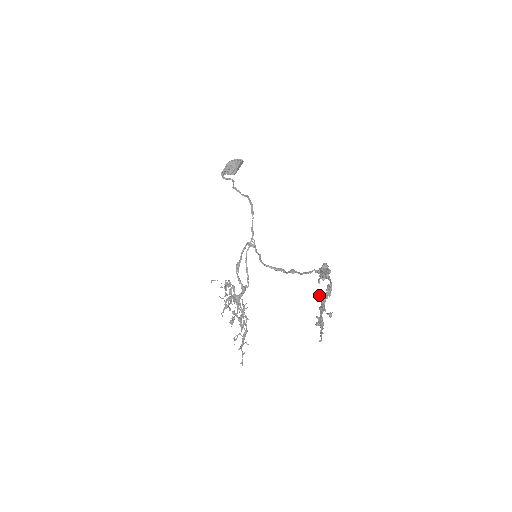
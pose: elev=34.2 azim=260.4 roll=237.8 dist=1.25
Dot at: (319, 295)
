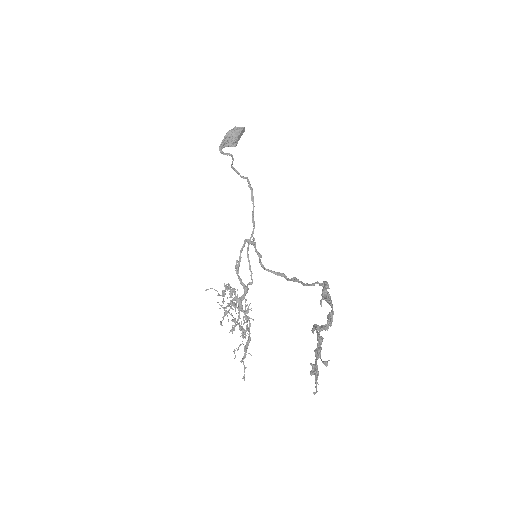
Dot at: (316, 332)
